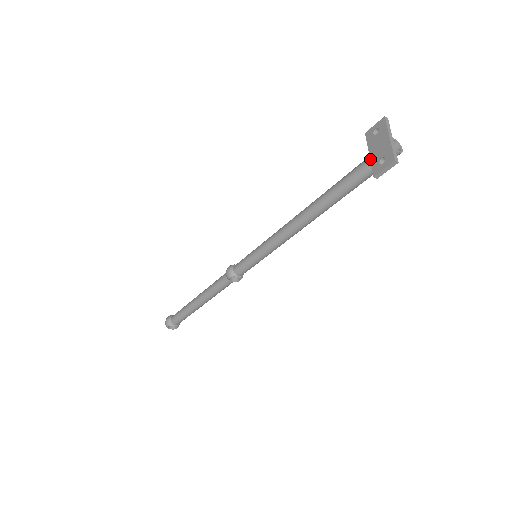
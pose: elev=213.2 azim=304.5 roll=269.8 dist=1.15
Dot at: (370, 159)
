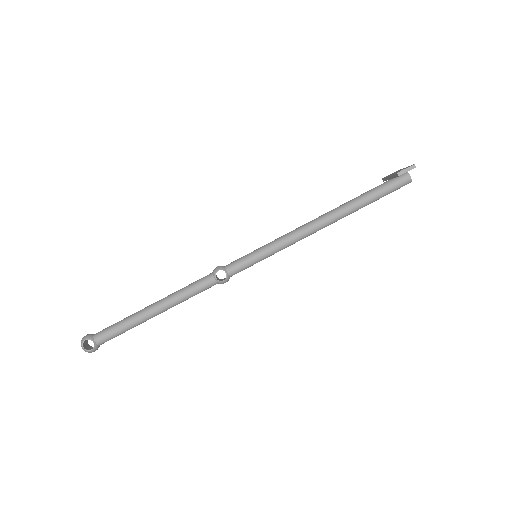
Dot at: (391, 175)
